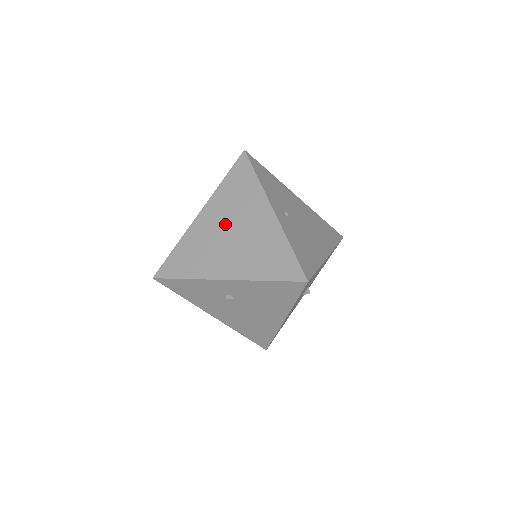
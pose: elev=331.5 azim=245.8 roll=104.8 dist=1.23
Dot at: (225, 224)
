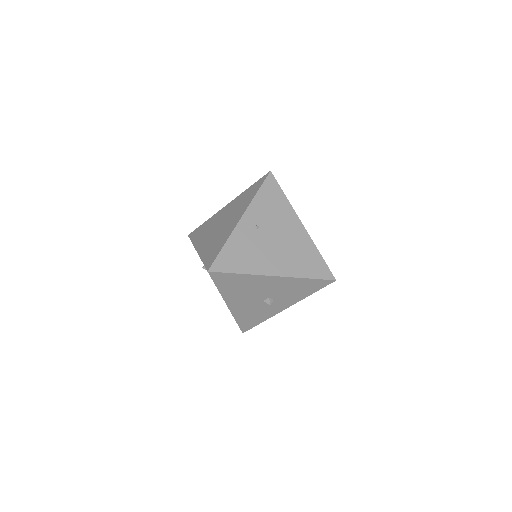
Dot at: (225, 217)
